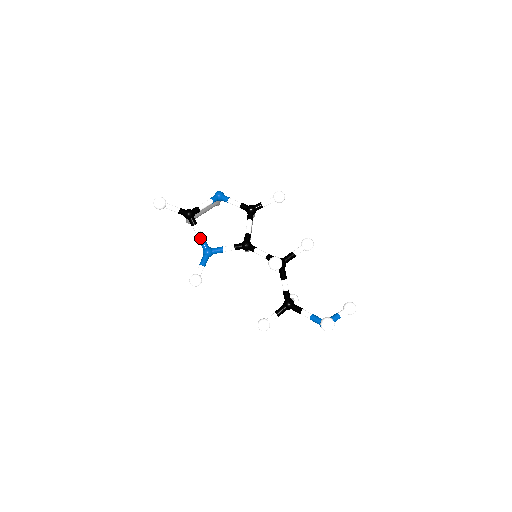
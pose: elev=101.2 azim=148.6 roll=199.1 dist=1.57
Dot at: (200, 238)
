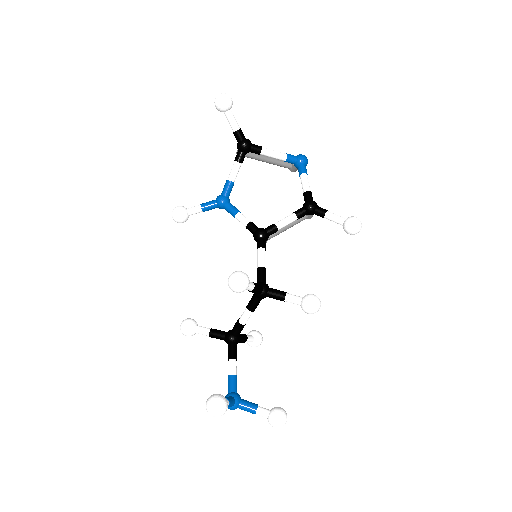
Dot at: (228, 180)
